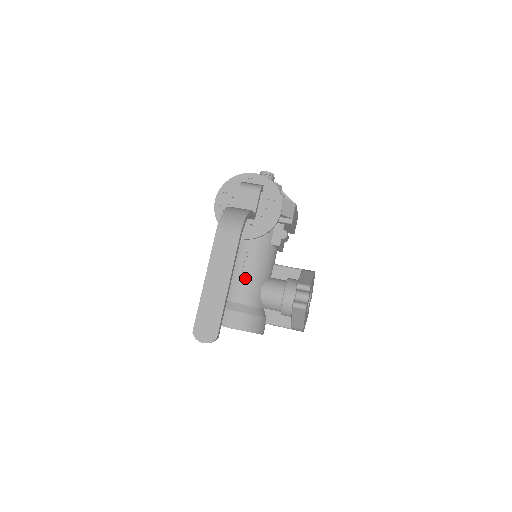
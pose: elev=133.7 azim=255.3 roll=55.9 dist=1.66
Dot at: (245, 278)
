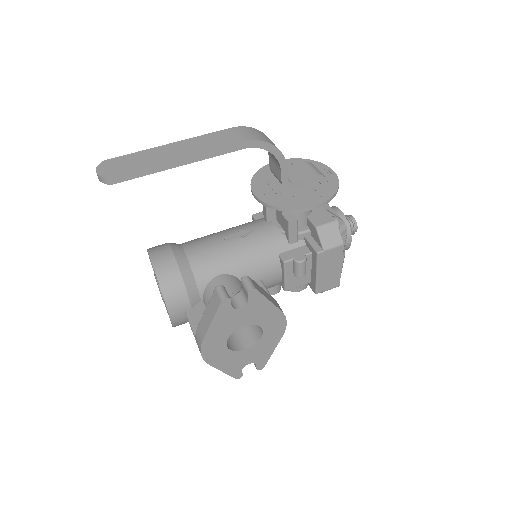
Dot at: (220, 247)
